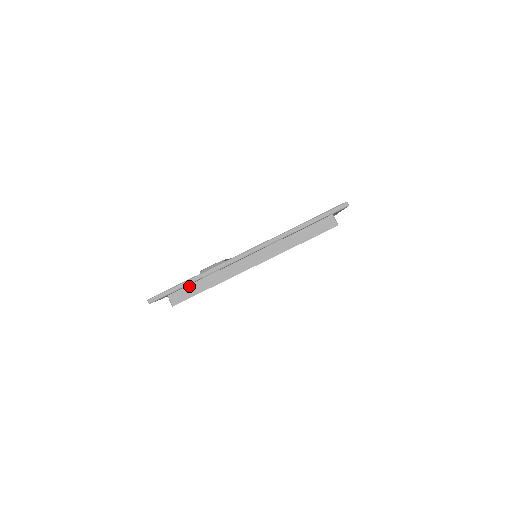
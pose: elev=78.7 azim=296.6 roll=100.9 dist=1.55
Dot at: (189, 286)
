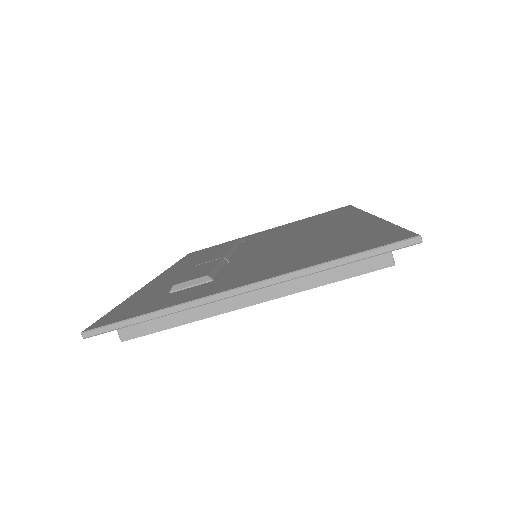
Dot at: occluded
